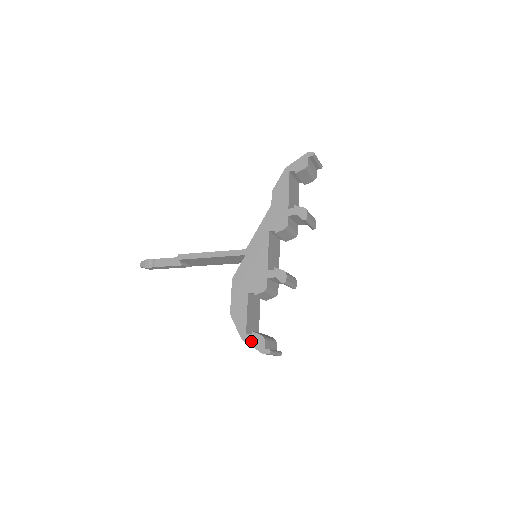
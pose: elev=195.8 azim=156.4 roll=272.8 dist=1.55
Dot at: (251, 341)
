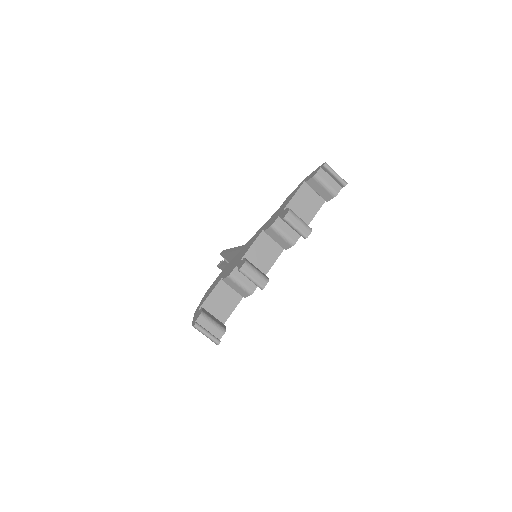
Dot at: (196, 315)
